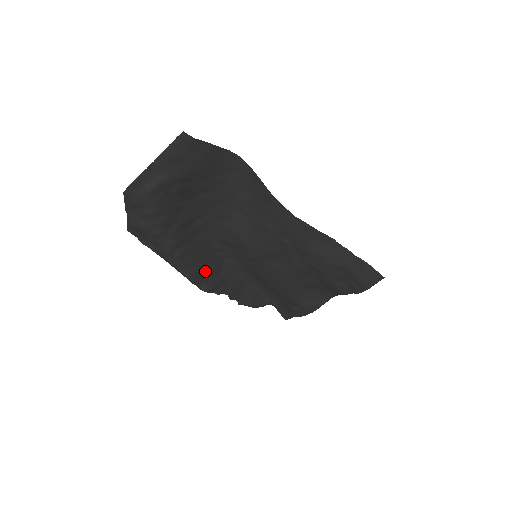
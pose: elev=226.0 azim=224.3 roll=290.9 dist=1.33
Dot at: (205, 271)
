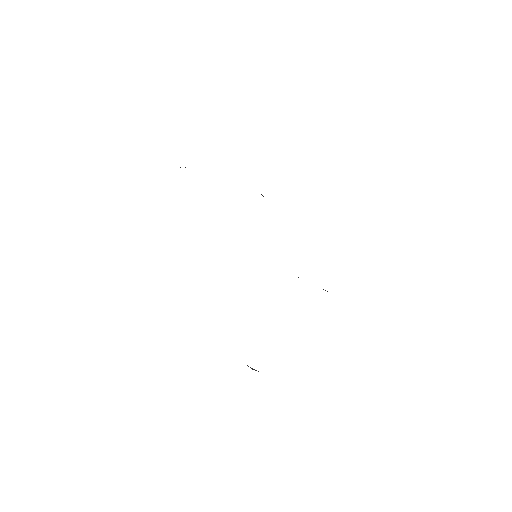
Dot at: occluded
